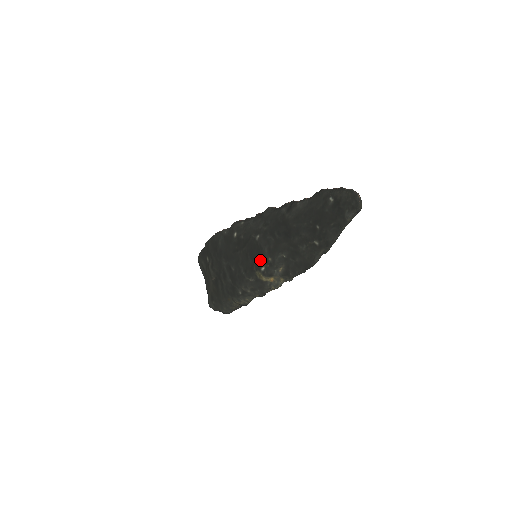
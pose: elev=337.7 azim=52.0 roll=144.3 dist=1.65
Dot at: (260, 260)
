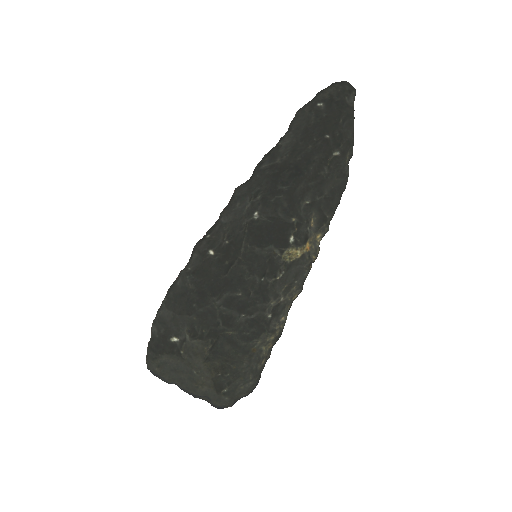
Dot at: (280, 233)
